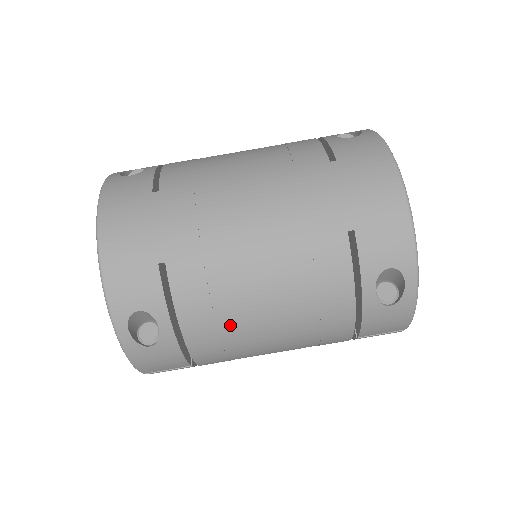
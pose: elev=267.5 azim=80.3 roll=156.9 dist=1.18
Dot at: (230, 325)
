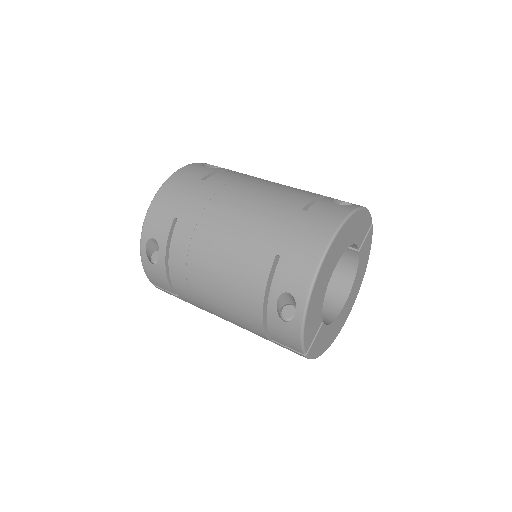
Dot at: (193, 276)
